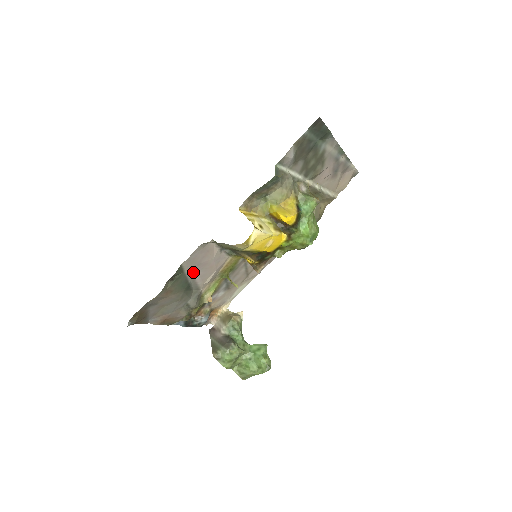
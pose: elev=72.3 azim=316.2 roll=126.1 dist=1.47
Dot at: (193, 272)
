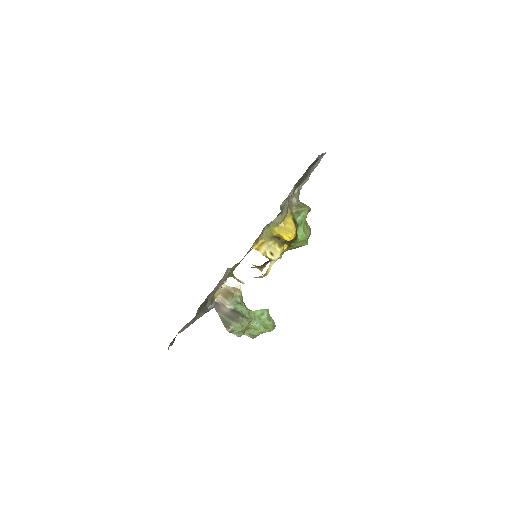
Dot at: occluded
